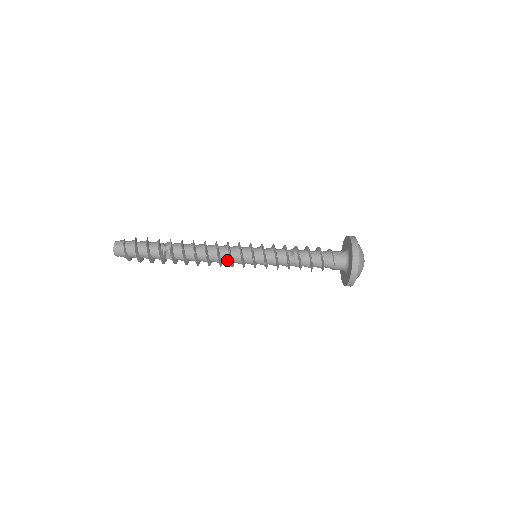
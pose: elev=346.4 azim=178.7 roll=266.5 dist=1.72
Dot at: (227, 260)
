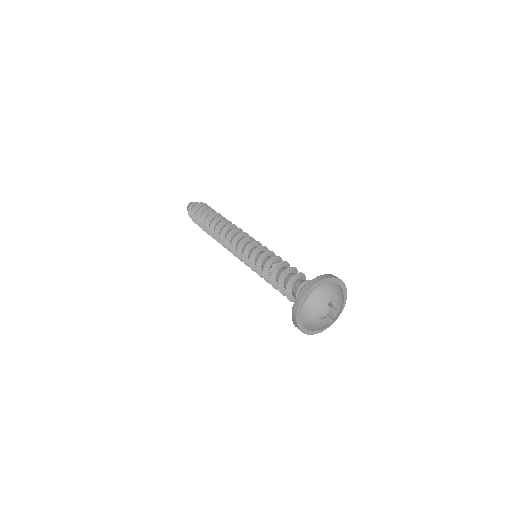
Dot at: (235, 250)
